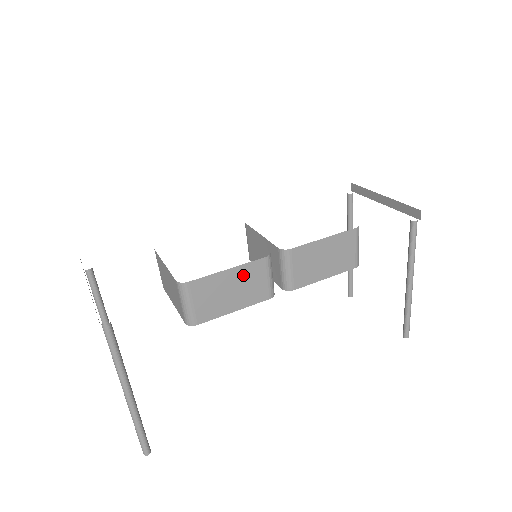
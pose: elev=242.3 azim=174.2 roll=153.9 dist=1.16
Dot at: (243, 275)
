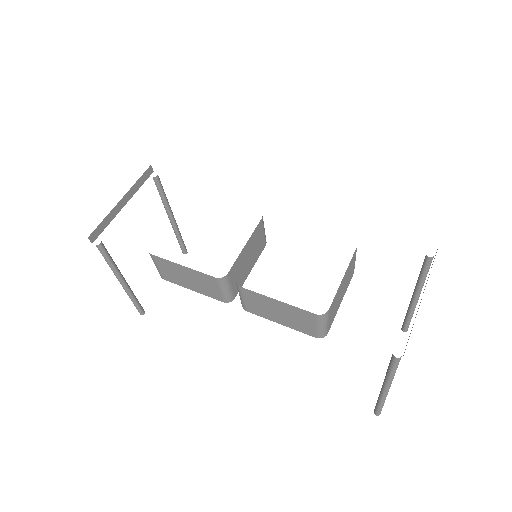
Dot at: (196, 276)
